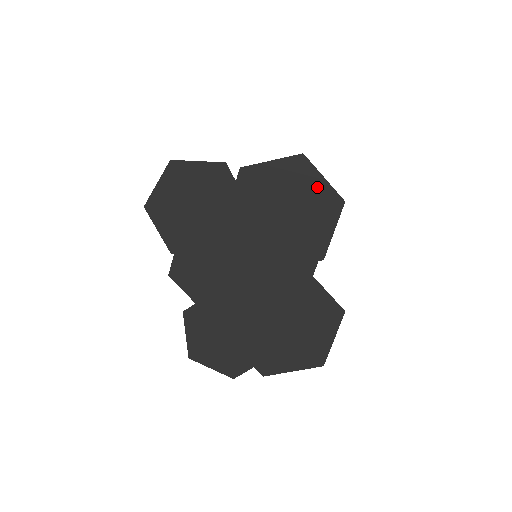
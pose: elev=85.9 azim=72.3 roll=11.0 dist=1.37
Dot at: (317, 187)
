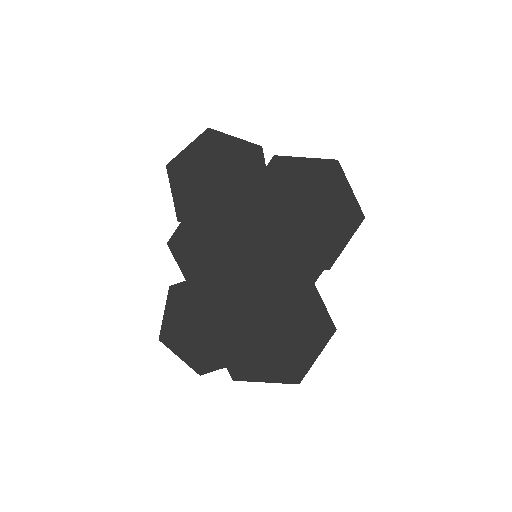
Dot at: (342, 196)
